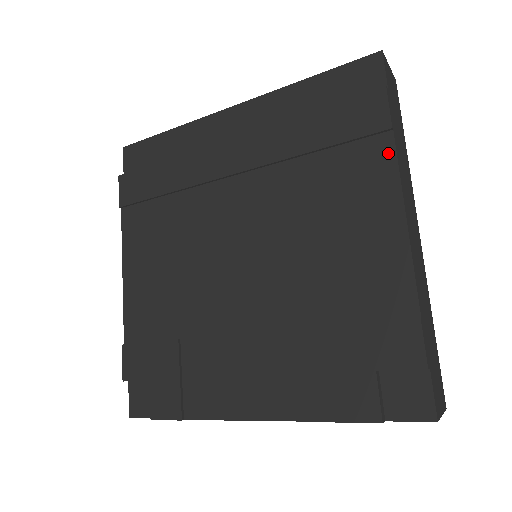
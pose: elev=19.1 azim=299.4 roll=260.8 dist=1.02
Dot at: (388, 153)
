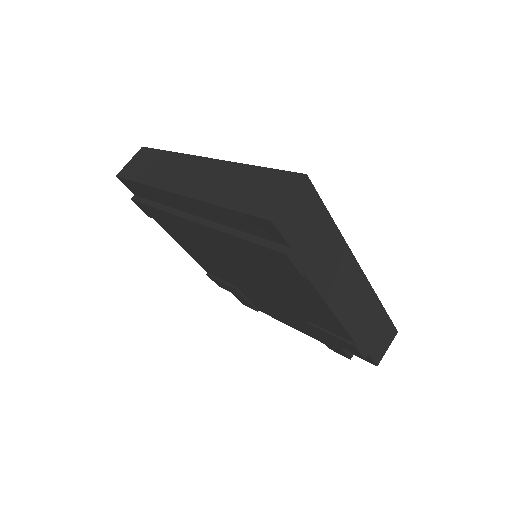
Dot at: (307, 283)
